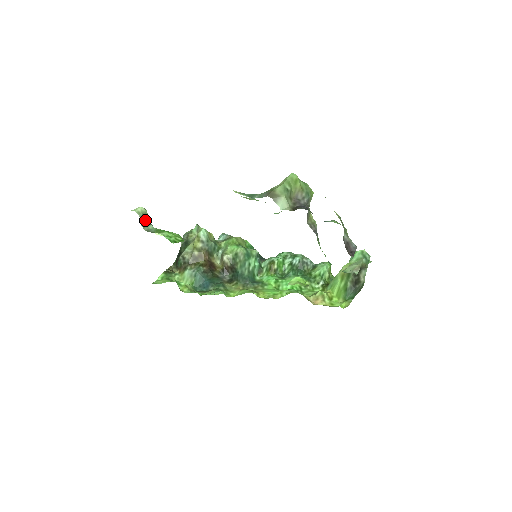
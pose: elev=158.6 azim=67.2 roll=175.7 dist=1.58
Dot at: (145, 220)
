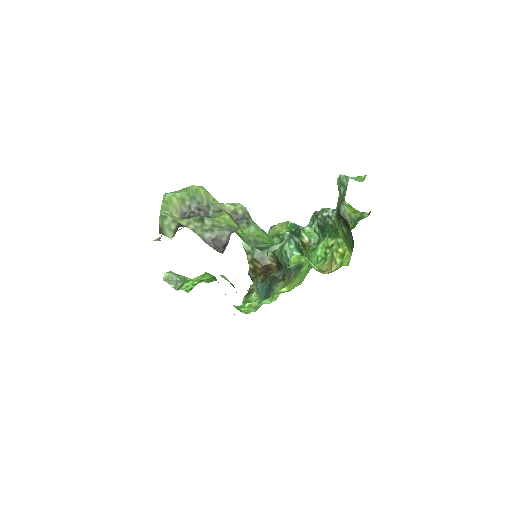
Dot at: (172, 282)
